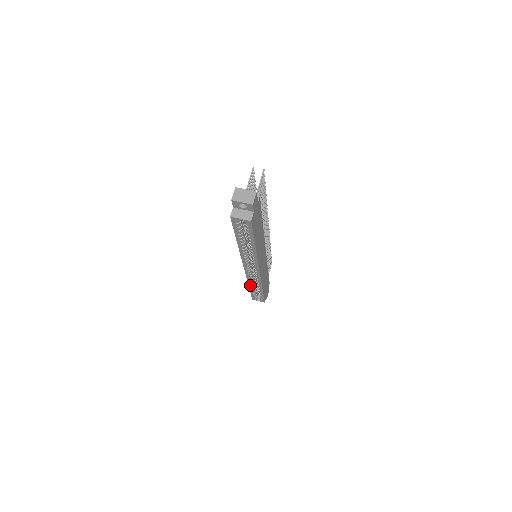
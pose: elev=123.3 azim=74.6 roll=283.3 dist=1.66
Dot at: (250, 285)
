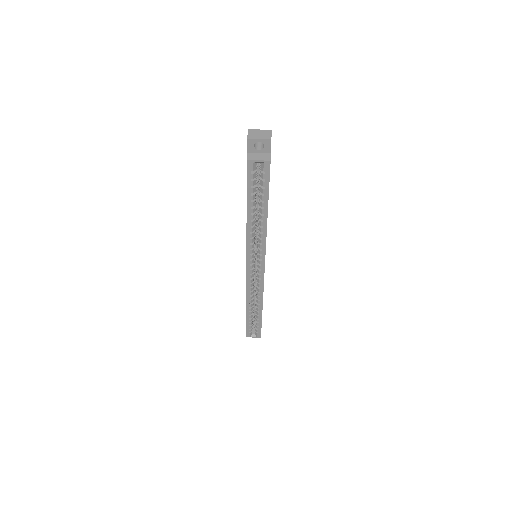
Dot at: (248, 305)
